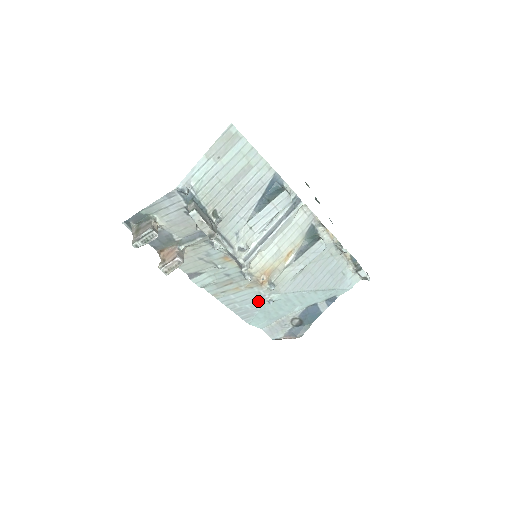
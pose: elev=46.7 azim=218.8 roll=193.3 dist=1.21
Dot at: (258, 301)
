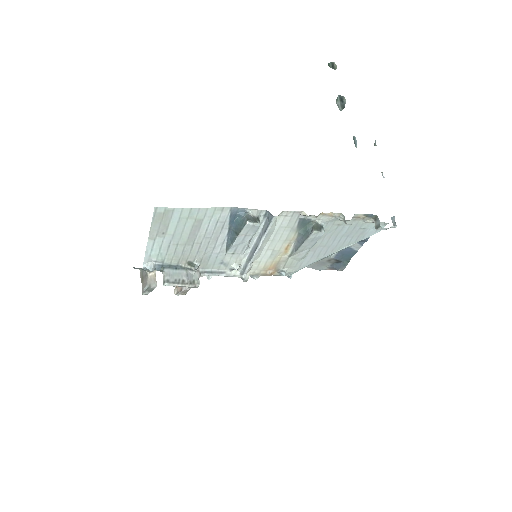
Dot at: occluded
